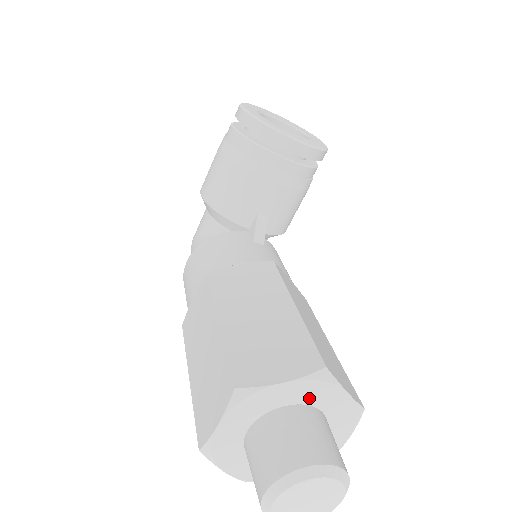
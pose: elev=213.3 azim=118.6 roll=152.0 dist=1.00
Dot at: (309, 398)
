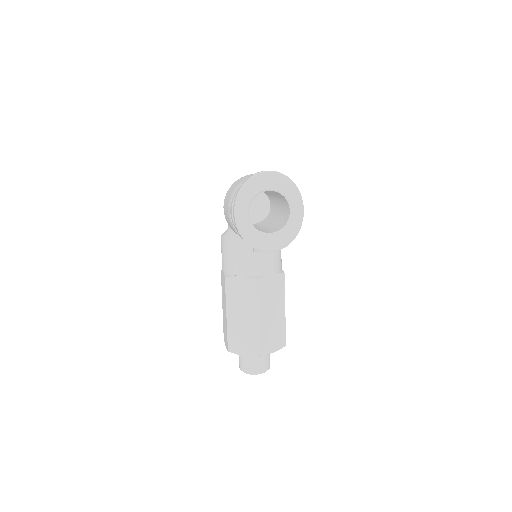
Dot at: occluded
